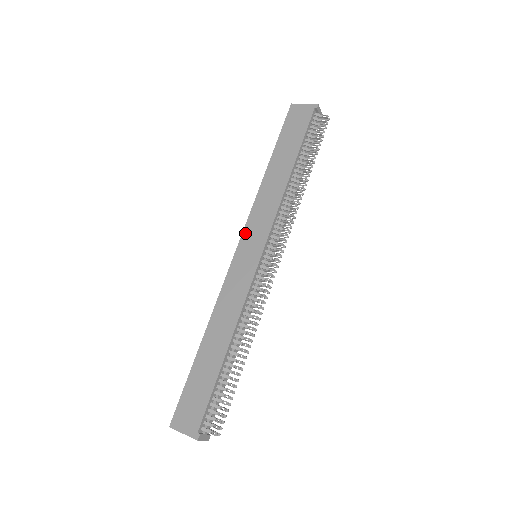
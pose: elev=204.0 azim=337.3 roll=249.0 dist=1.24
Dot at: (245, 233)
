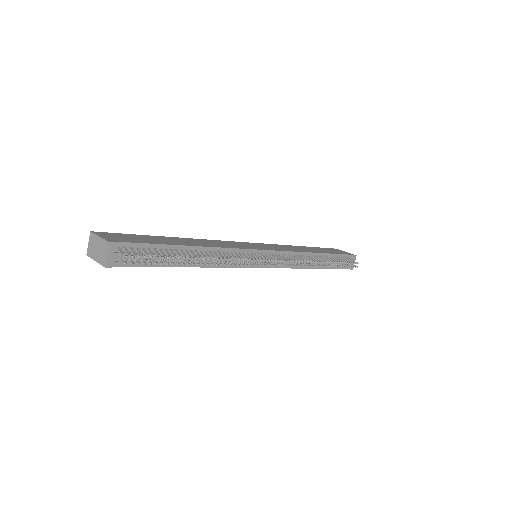
Dot at: (260, 244)
